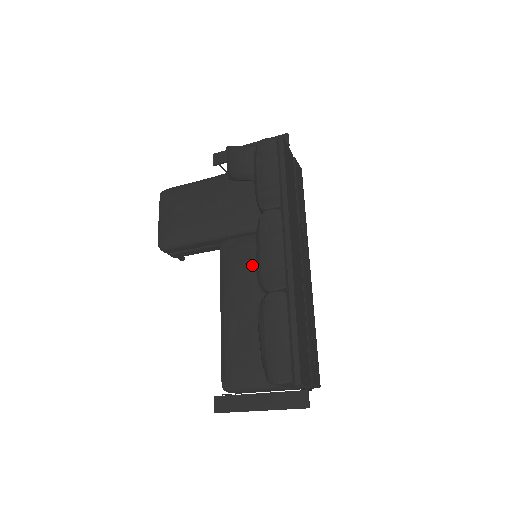
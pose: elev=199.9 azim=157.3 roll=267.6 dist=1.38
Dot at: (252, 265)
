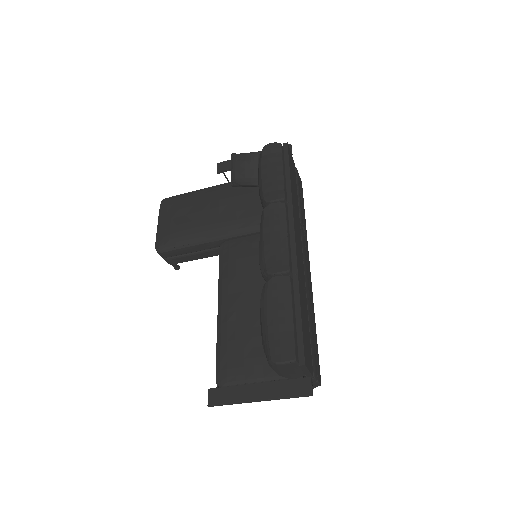
Dot at: (253, 261)
